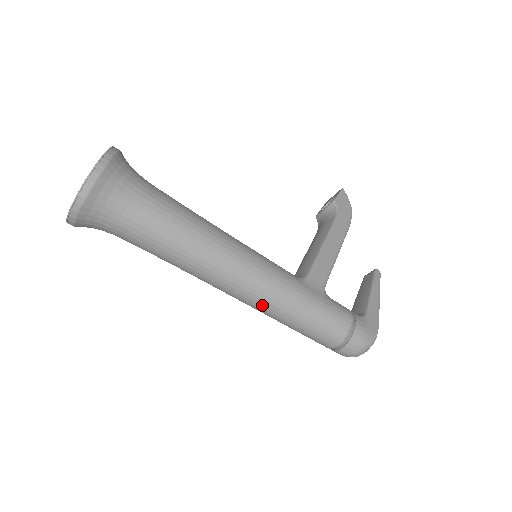
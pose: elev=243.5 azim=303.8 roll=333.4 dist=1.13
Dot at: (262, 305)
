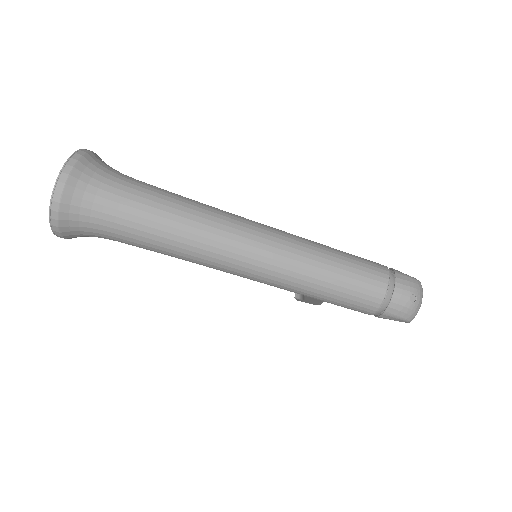
Dot at: (285, 253)
